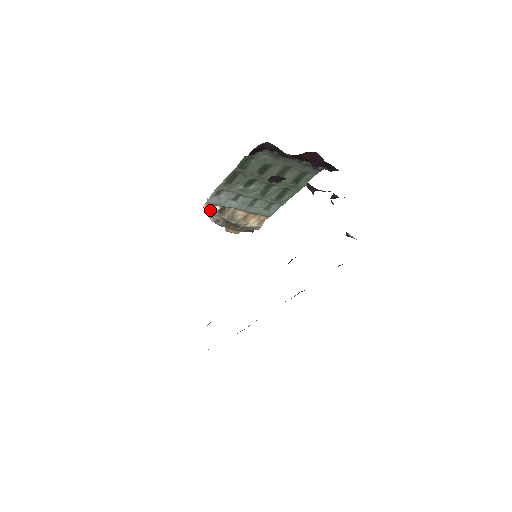
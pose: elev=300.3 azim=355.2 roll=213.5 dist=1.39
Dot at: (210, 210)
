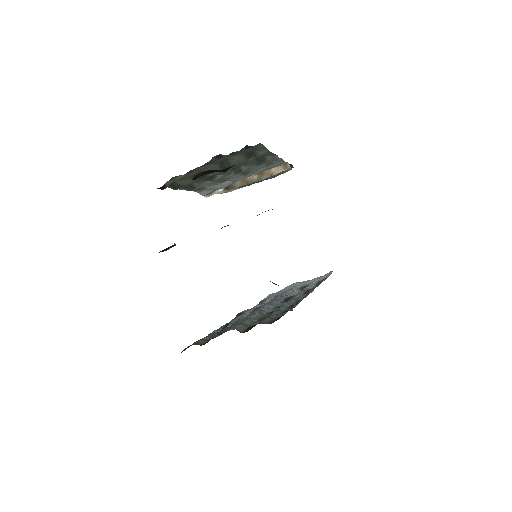
Dot at: (217, 193)
